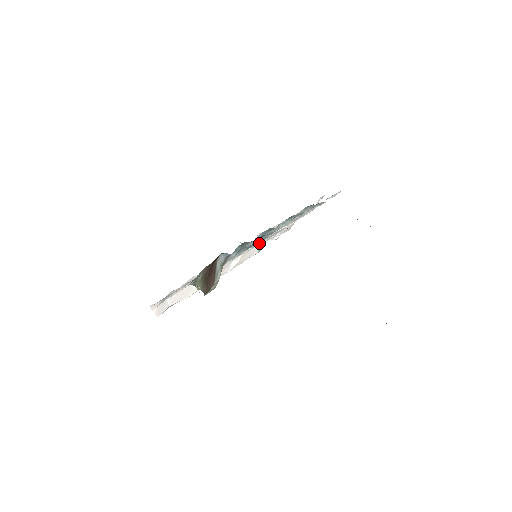
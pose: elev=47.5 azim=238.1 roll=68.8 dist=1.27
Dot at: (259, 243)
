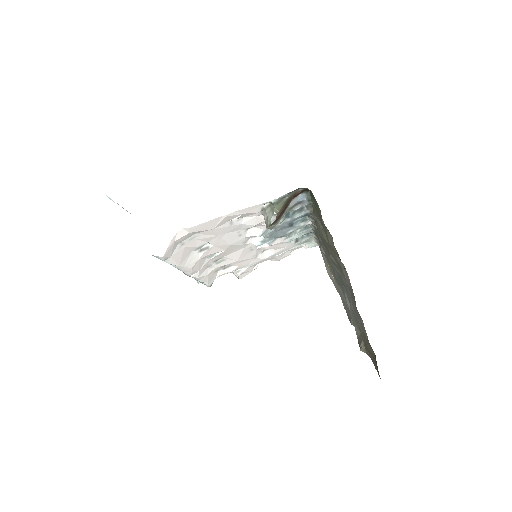
Dot at: (269, 242)
